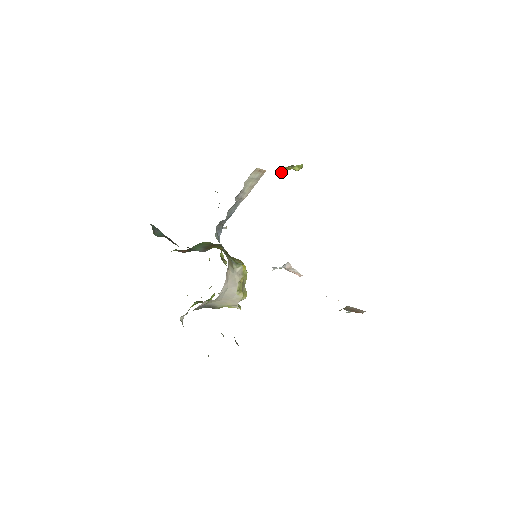
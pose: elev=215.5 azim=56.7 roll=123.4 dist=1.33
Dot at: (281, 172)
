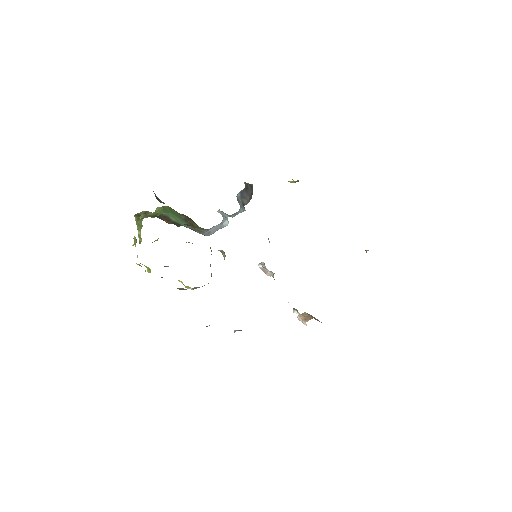
Dot at: (291, 182)
